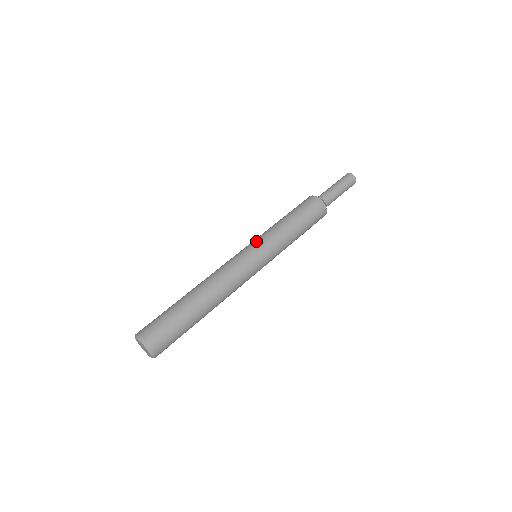
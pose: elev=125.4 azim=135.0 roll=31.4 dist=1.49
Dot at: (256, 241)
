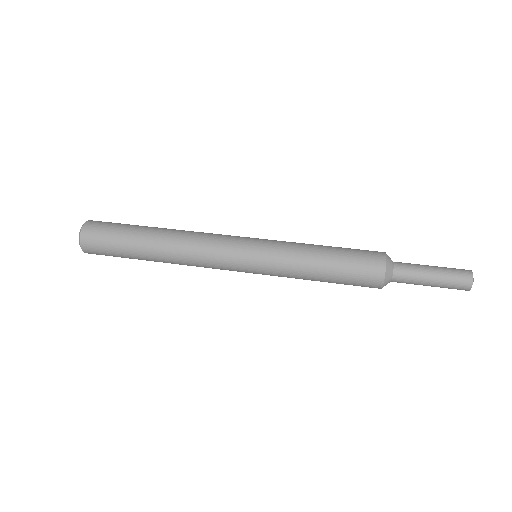
Dot at: (266, 239)
